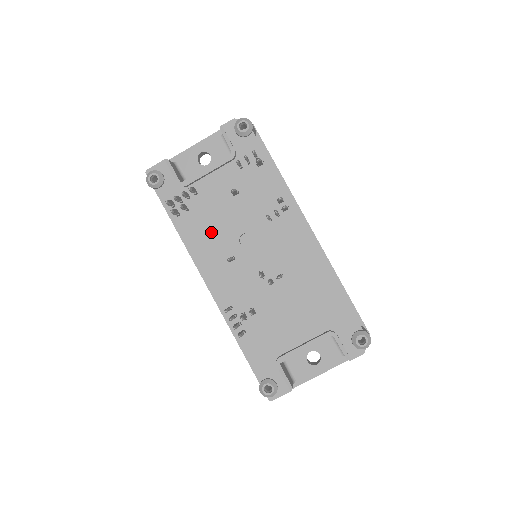
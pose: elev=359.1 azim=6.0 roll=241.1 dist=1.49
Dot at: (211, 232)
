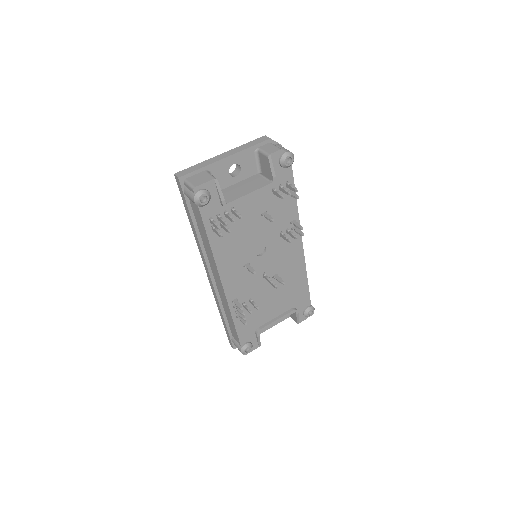
Dot at: (237, 245)
